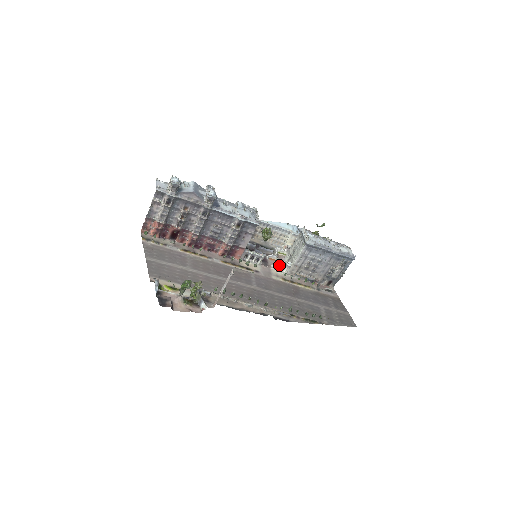
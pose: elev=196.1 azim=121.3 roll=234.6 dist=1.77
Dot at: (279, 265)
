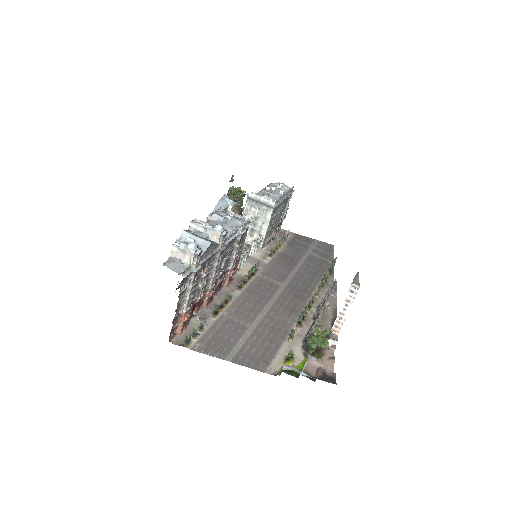
Dot at: occluded
